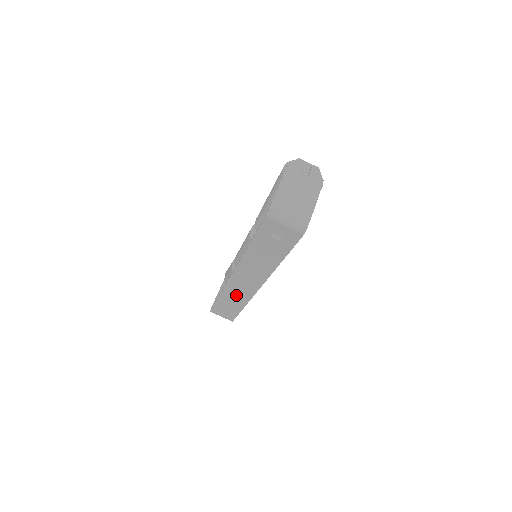
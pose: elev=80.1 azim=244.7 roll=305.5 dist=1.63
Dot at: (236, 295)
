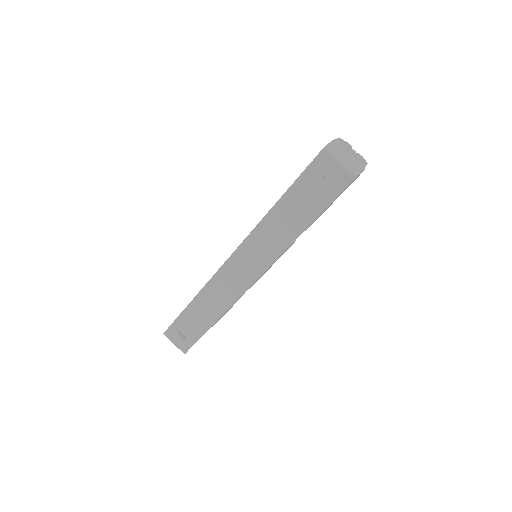
Dot at: (218, 296)
